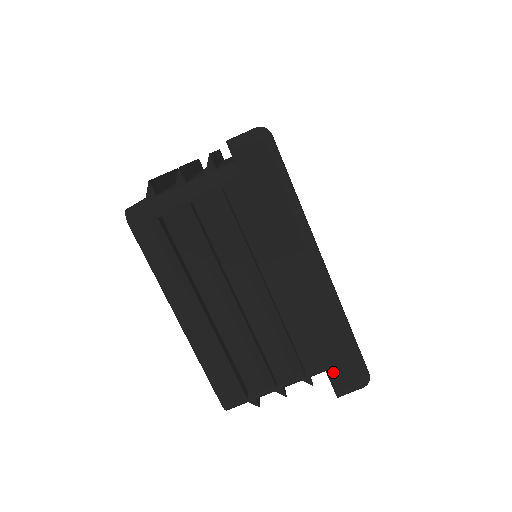
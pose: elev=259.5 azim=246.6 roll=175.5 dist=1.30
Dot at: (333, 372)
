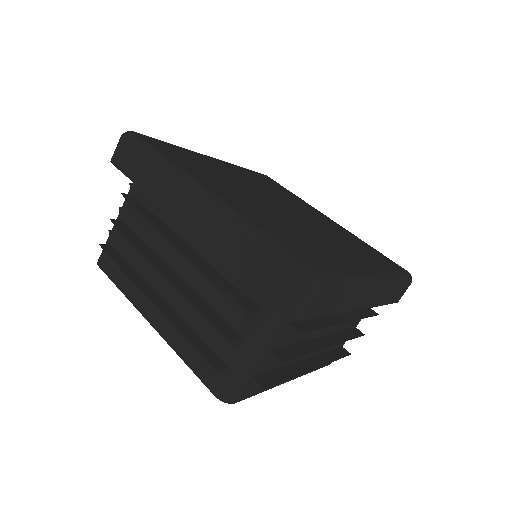
Dot at: (267, 289)
